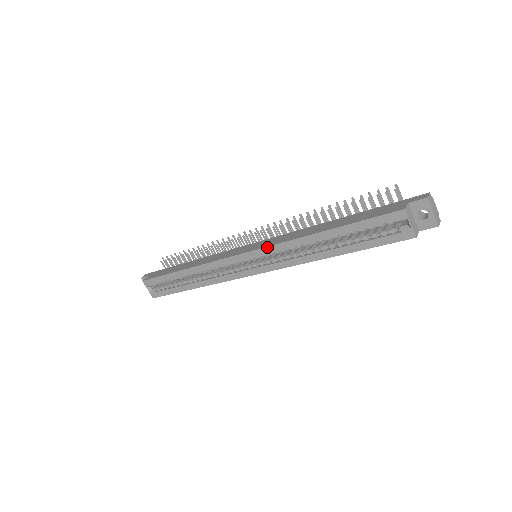
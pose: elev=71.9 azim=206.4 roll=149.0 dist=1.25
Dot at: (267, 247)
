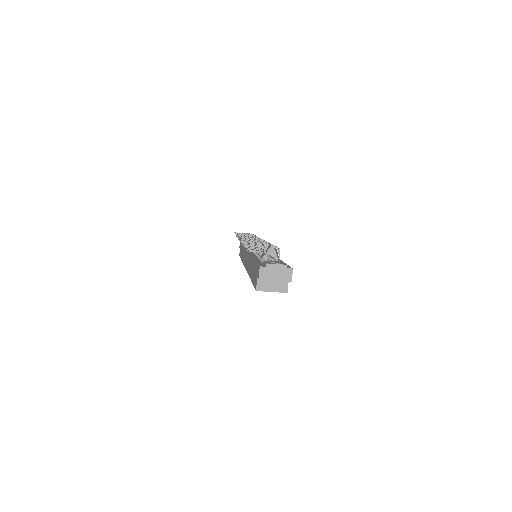
Dot at: occluded
